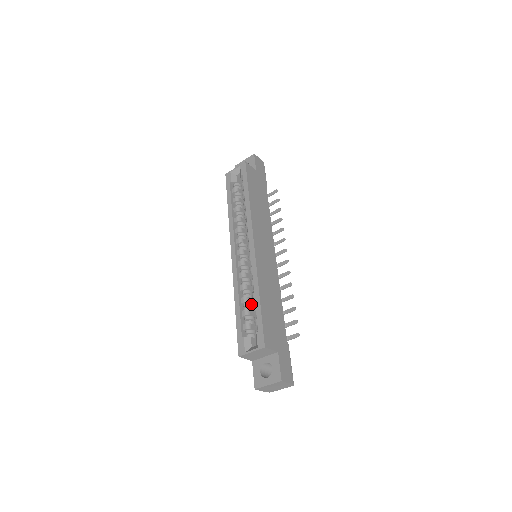
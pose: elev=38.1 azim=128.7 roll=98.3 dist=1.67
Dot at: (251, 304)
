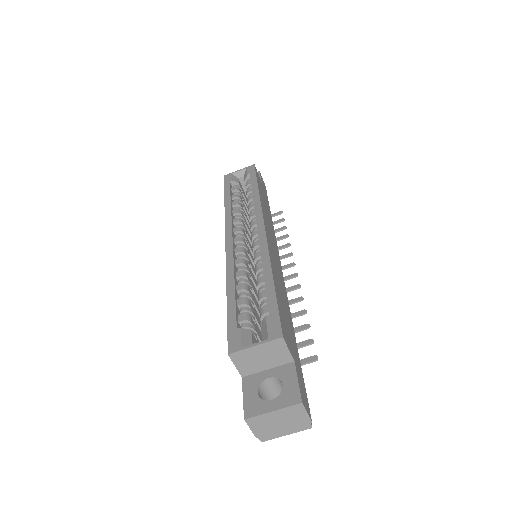
Dot at: (251, 296)
